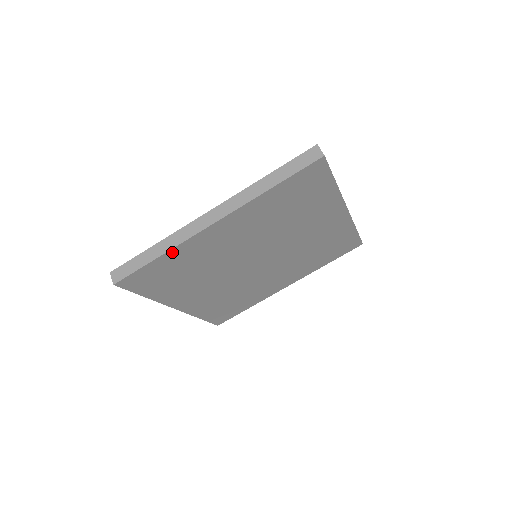
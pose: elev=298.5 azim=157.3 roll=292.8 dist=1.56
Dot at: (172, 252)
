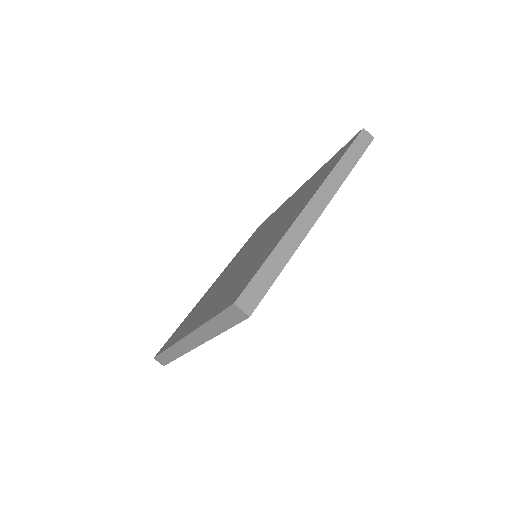
Dot at: occluded
